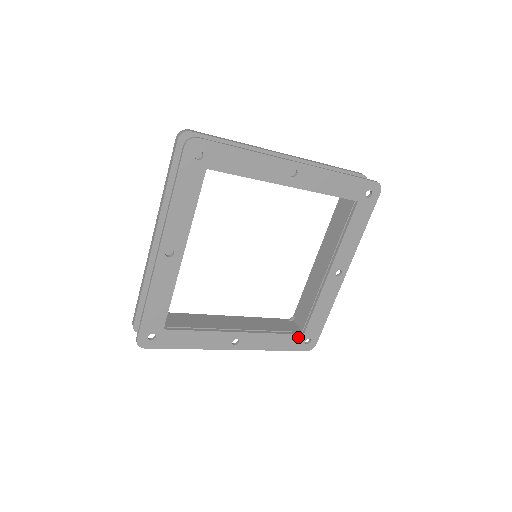
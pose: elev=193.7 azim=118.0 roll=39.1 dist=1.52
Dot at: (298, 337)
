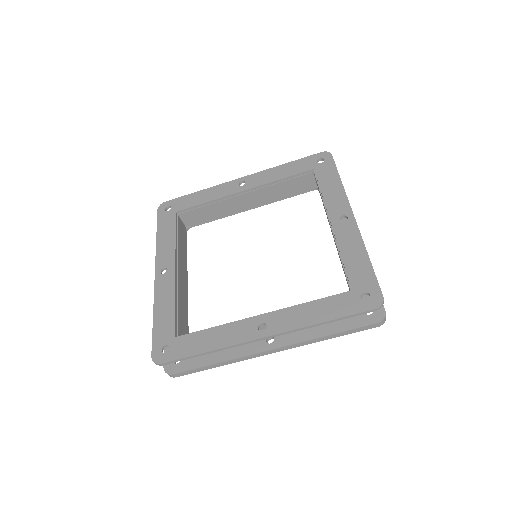
Dot at: (346, 296)
